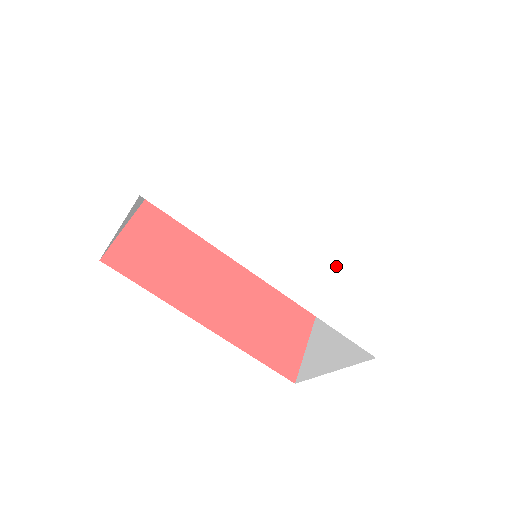
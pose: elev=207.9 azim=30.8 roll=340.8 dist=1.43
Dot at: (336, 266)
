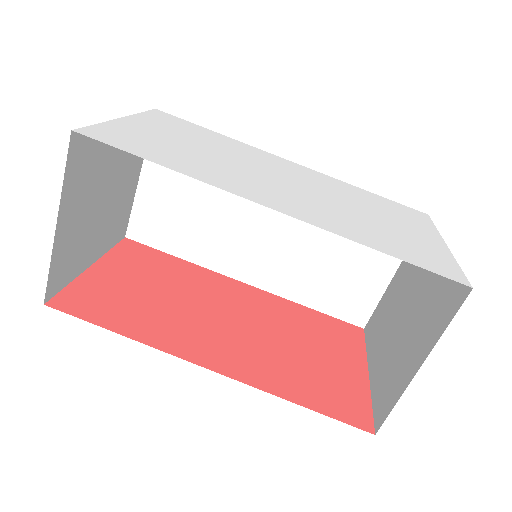
Dot at: (360, 213)
